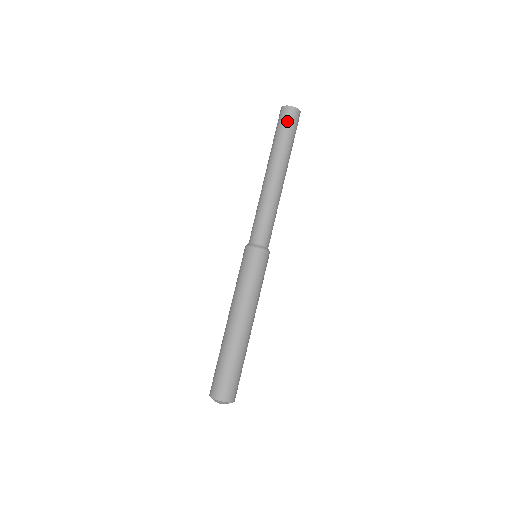
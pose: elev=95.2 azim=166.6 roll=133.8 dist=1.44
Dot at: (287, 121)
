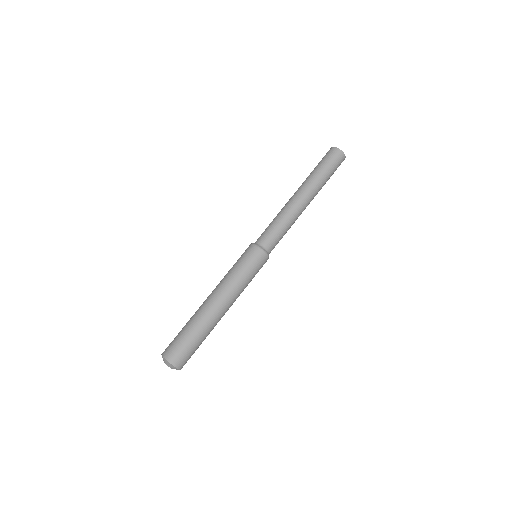
Dot at: (335, 163)
